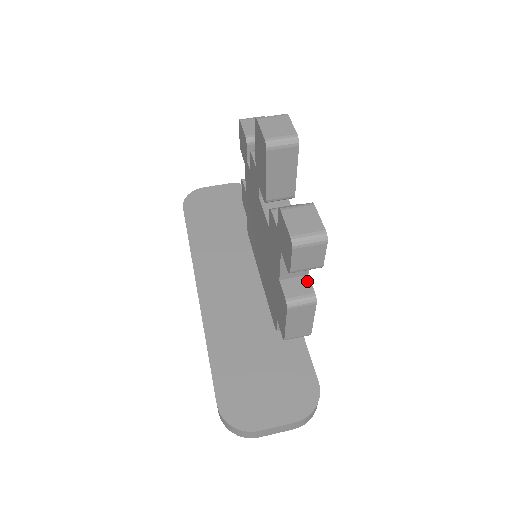
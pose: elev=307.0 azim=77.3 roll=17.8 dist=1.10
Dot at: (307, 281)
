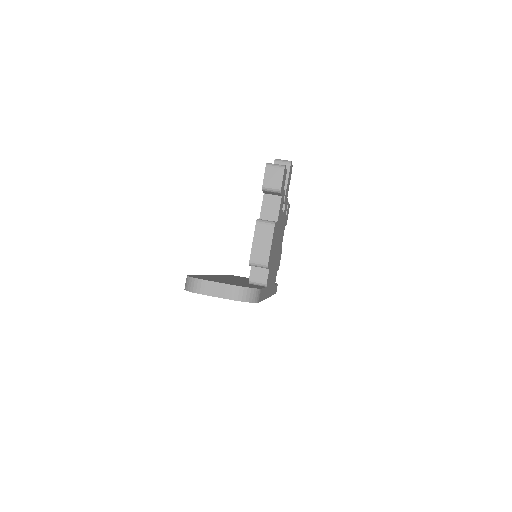
Dot at: occluded
